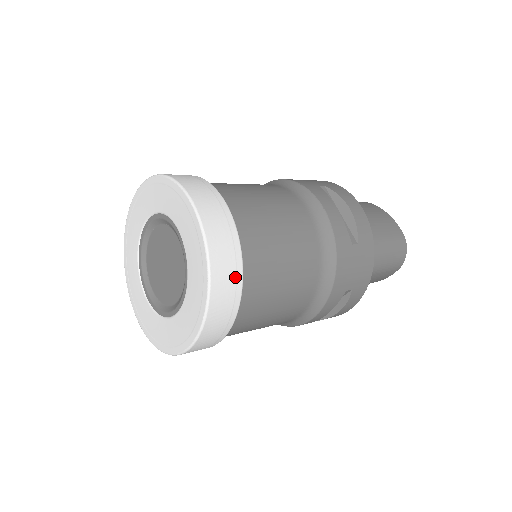
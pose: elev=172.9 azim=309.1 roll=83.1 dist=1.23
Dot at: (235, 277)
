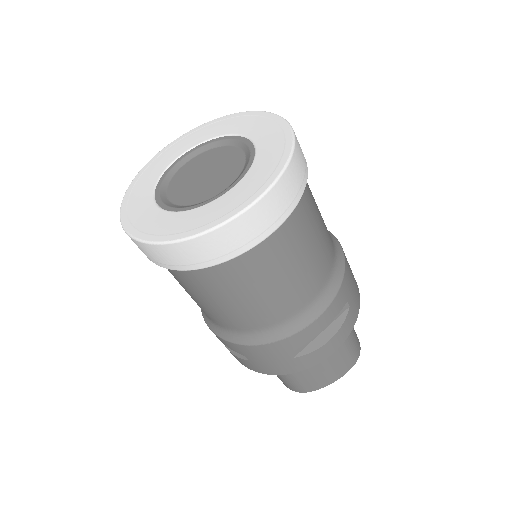
Dot at: (305, 165)
